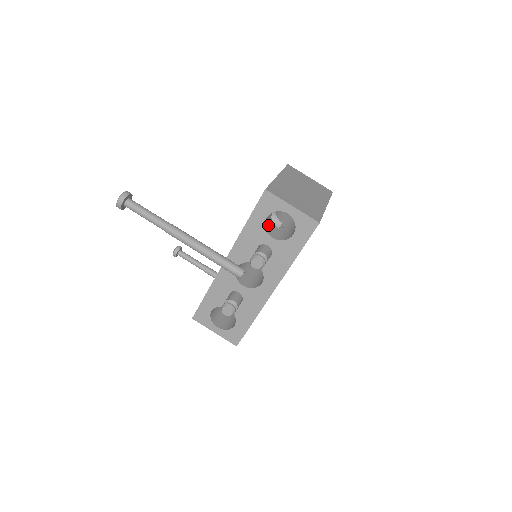
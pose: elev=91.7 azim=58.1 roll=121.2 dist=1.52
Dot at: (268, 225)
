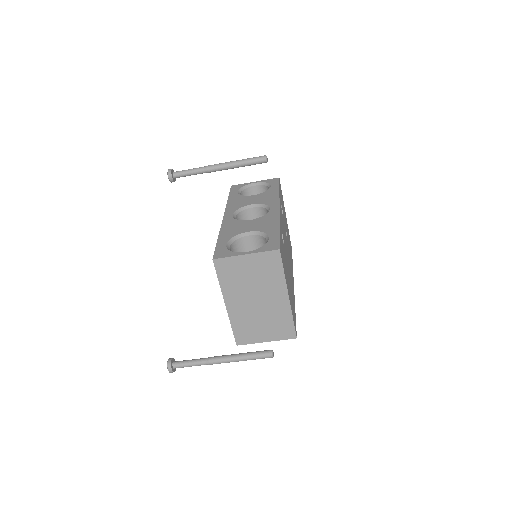
Dot at: occluded
